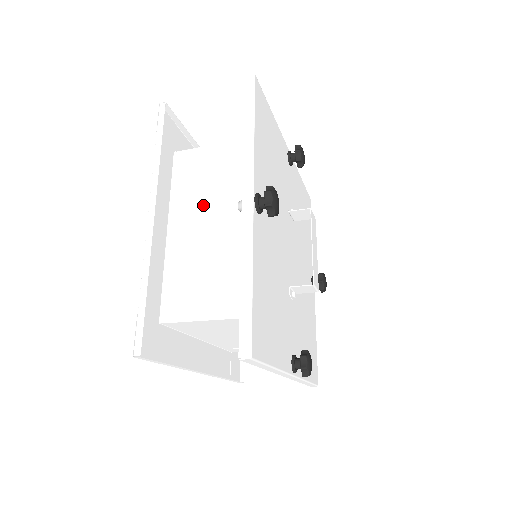
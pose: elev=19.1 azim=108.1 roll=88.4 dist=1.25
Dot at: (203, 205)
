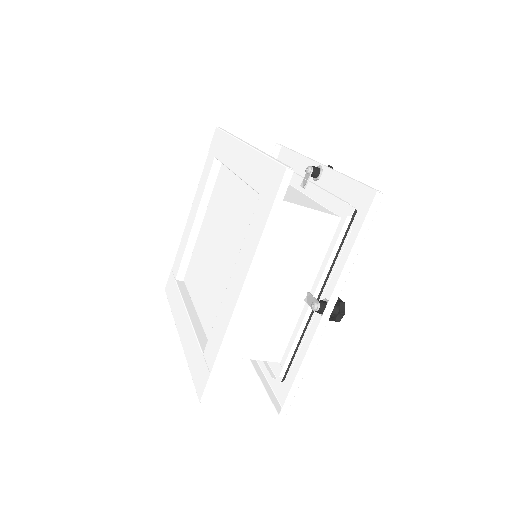
Dot at: (270, 266)
